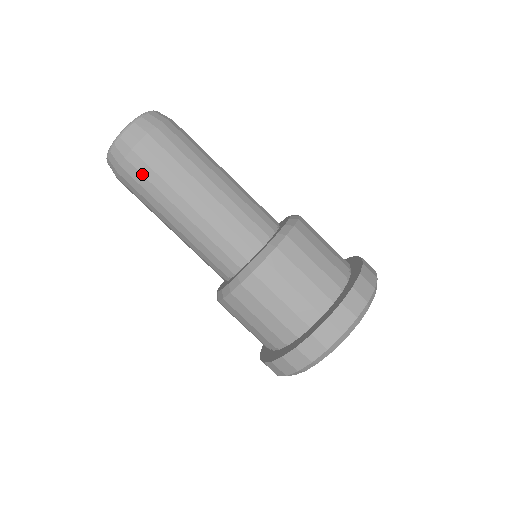
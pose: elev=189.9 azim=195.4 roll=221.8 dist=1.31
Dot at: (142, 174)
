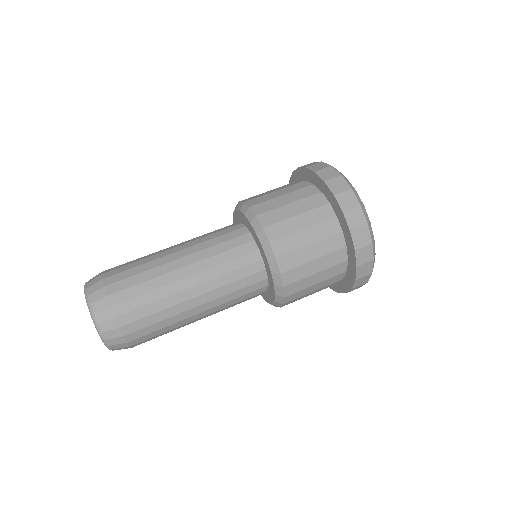
Dot at: occluded
